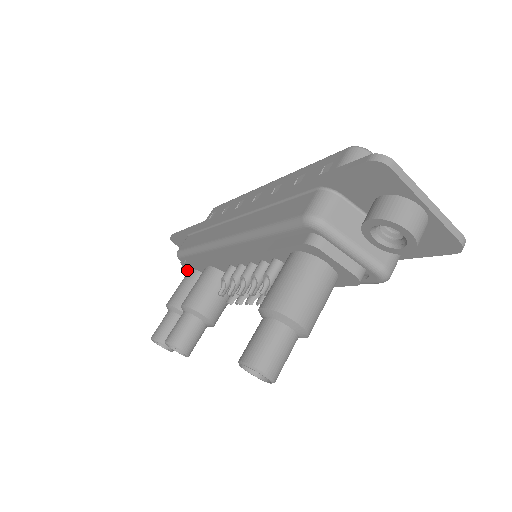
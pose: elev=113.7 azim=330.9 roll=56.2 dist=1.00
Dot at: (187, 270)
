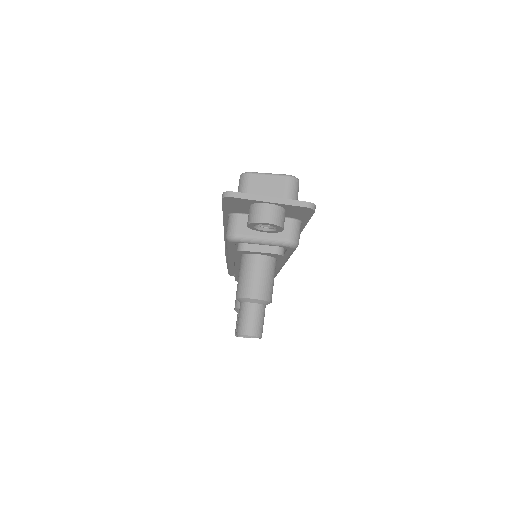
Dot at: occluded
